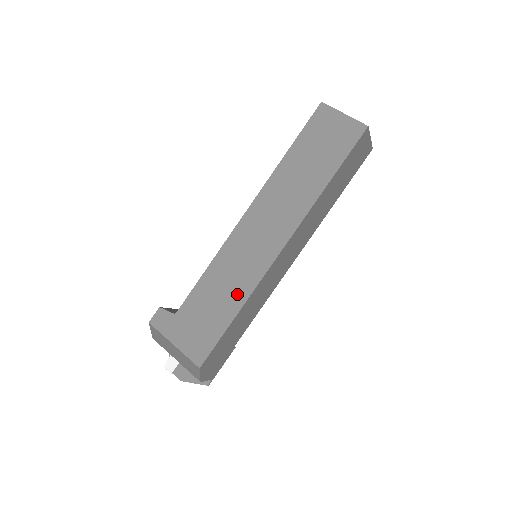
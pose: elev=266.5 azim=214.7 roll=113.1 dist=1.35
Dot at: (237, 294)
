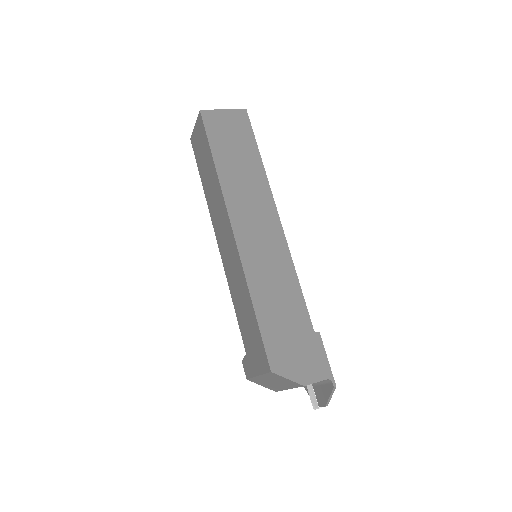
Dot at: (244, 292)
